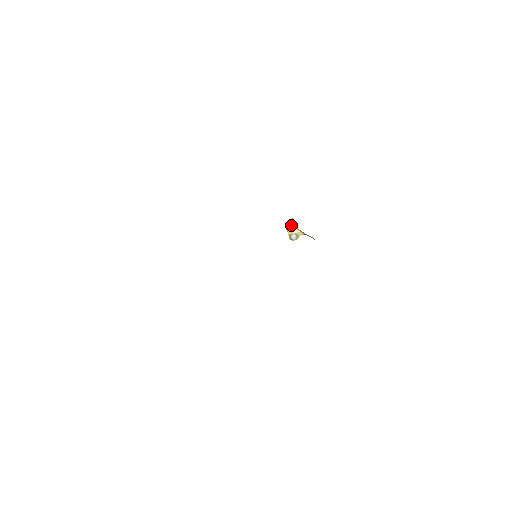
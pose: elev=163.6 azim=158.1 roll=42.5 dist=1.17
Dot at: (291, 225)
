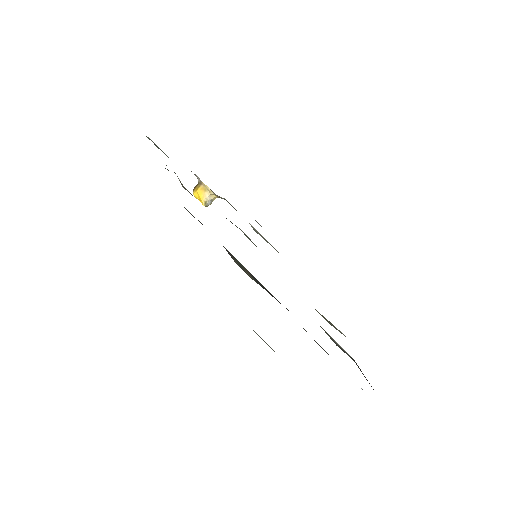
Dot at: (204, 191)
